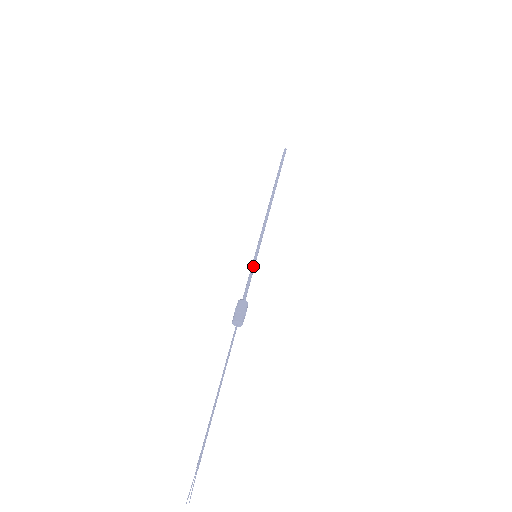
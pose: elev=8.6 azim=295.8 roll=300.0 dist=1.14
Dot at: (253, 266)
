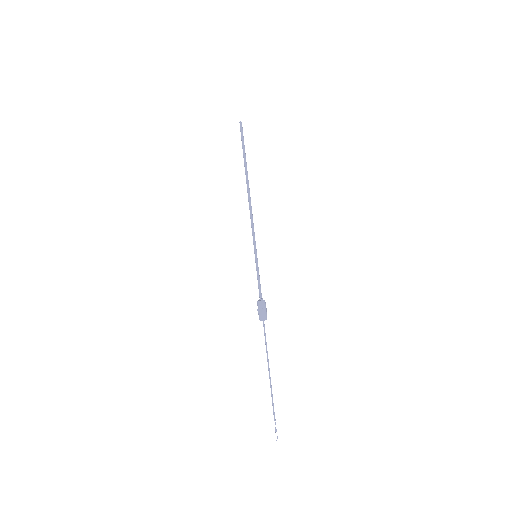
Dot at: (257, 267)
